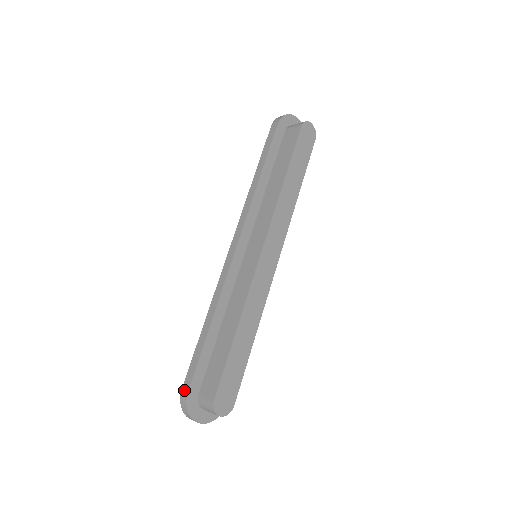
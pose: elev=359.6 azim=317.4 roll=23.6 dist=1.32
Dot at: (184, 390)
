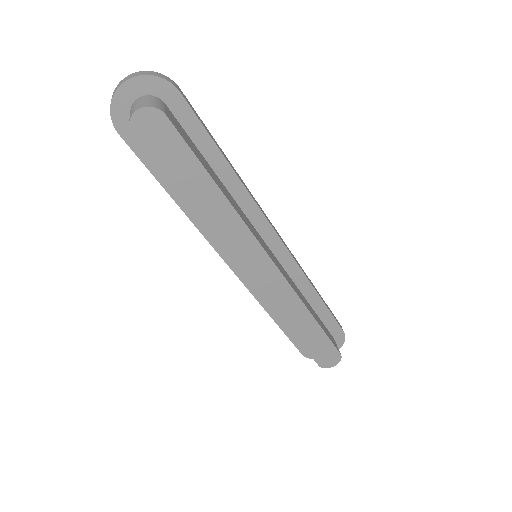
Dot at: occluded
